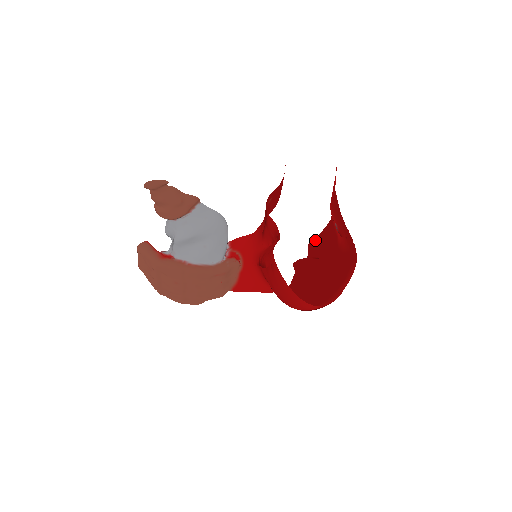
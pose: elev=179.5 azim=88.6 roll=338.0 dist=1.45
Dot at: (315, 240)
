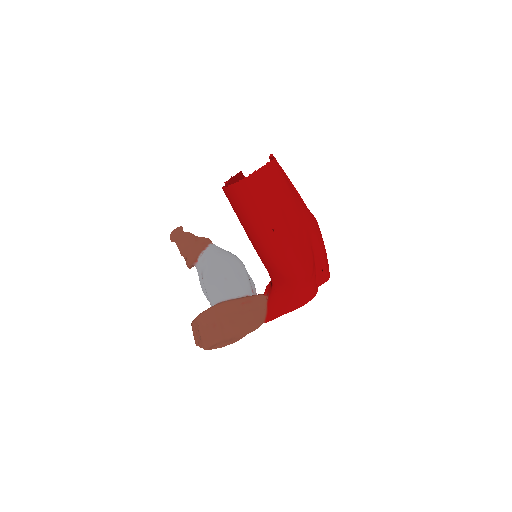
Dot at: (327, 260)
